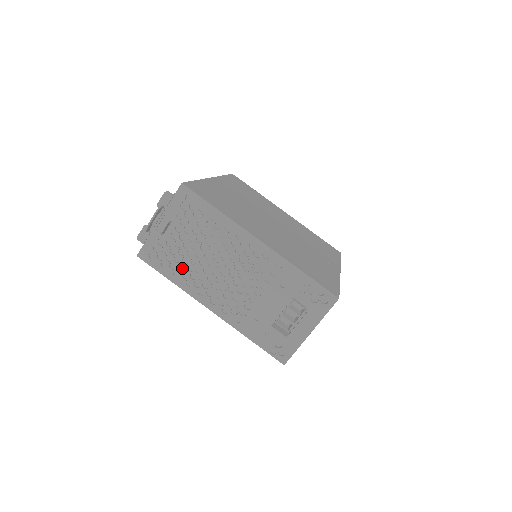
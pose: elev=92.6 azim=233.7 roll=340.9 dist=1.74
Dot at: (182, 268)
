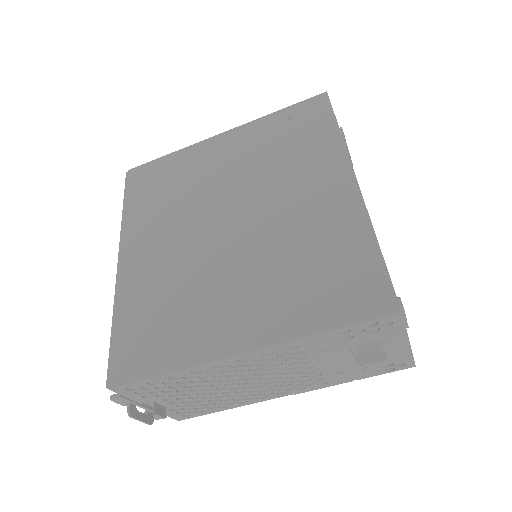
Dot at: (219, 402)
